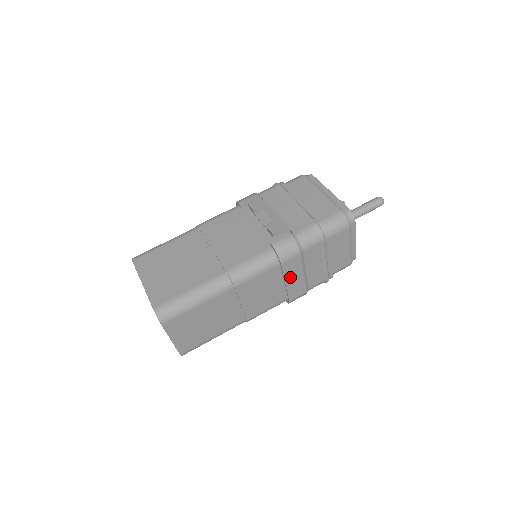
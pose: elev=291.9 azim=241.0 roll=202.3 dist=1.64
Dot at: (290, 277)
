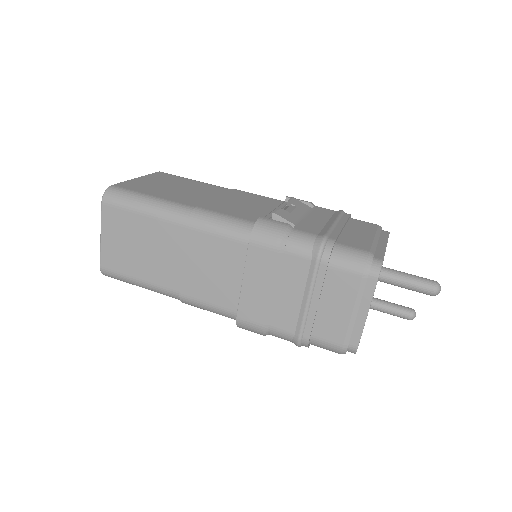
Dot at: (252, 277)
